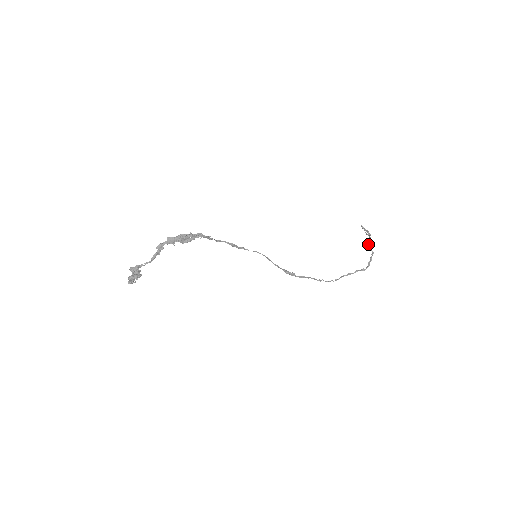
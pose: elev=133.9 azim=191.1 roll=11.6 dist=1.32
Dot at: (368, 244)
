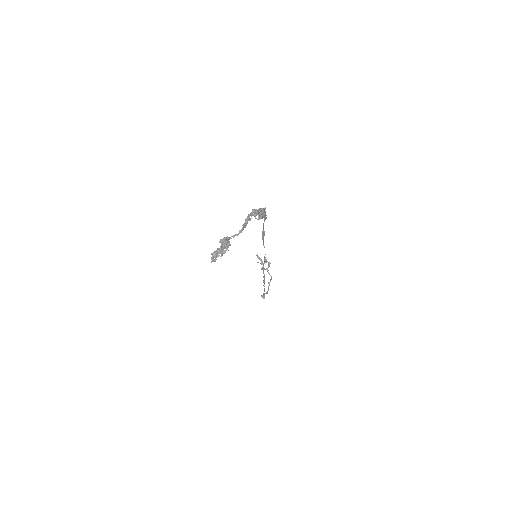
Dot at: (268, 270)
